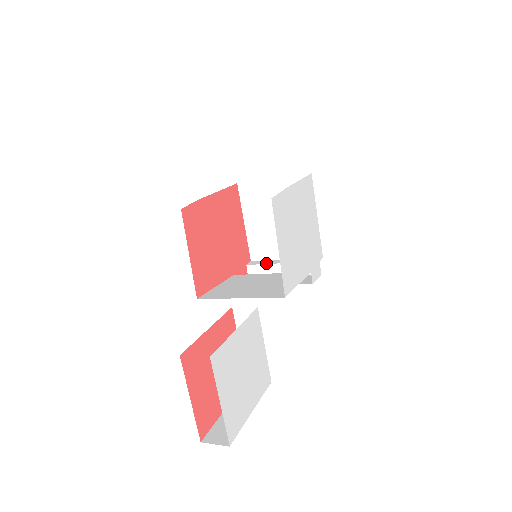
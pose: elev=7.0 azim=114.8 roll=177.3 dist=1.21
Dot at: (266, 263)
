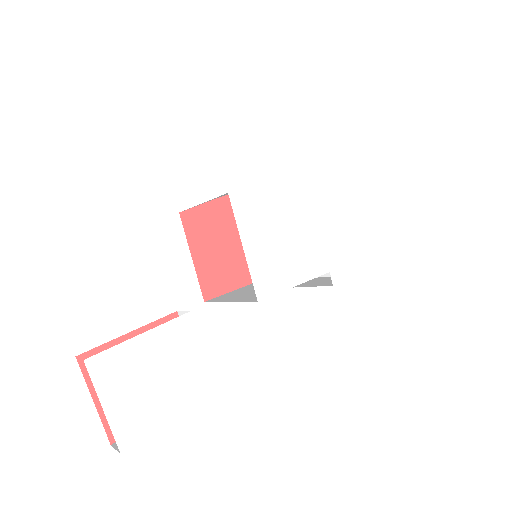
Dot at: occluded
